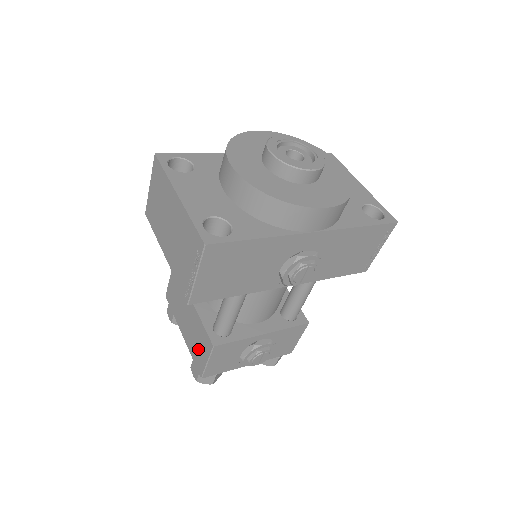
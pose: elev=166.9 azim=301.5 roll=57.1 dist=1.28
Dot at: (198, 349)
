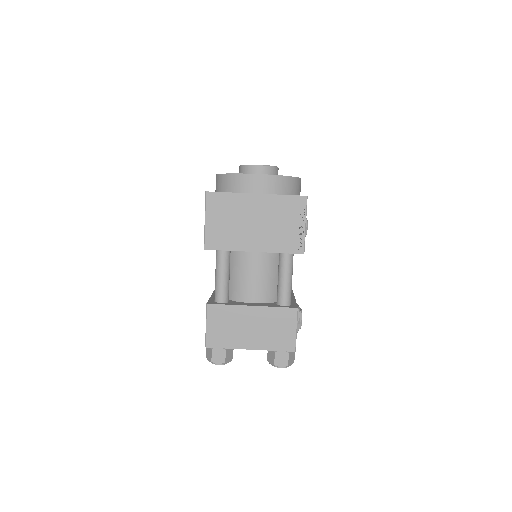
Dot at: (280, 333)
